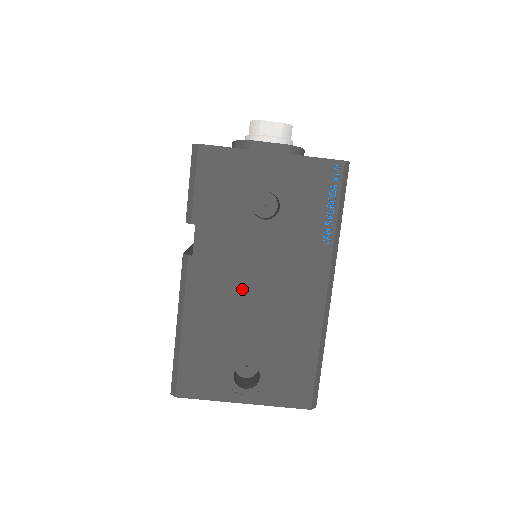
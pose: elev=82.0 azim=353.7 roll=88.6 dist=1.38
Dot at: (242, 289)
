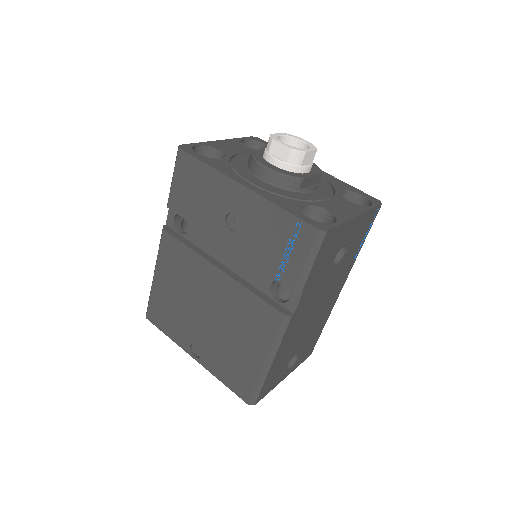
Dot at: (309, 316)
